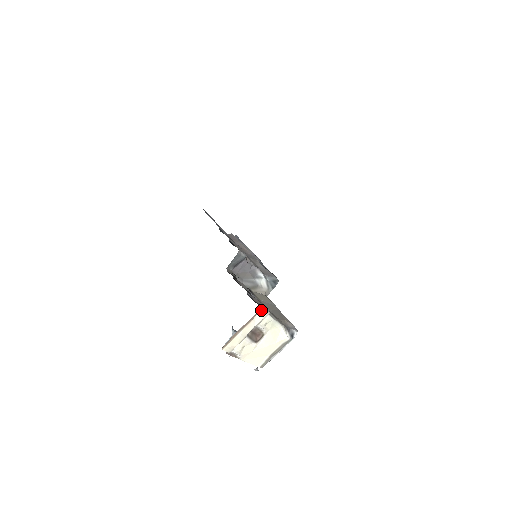
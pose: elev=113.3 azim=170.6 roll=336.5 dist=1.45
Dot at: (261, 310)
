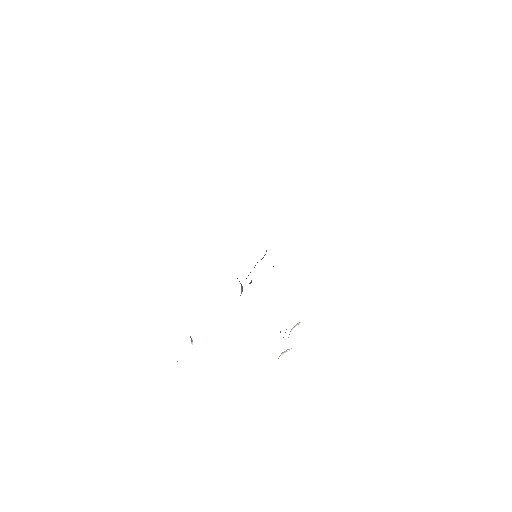
Dot at: occluded
